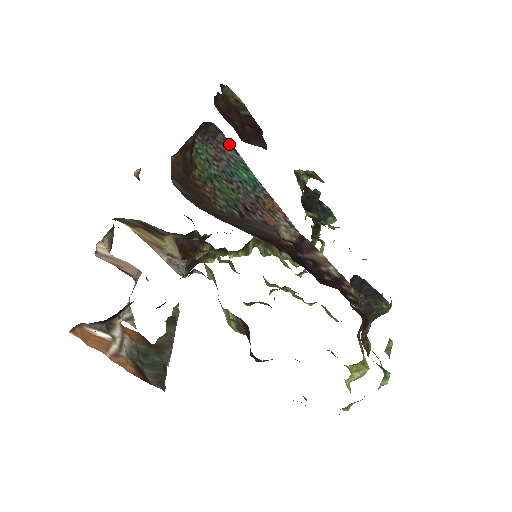
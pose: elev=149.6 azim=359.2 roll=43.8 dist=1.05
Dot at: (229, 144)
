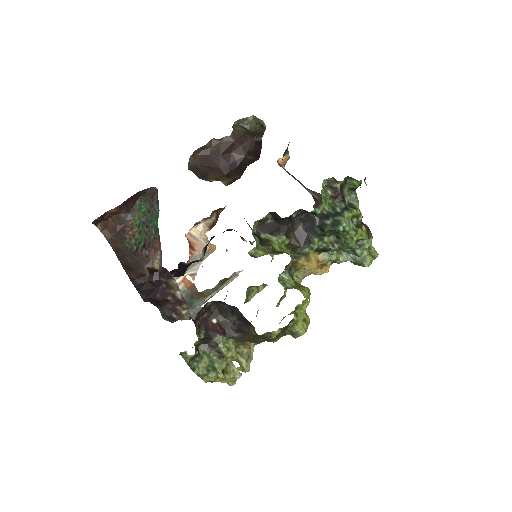
Dot at: (158, 201)
